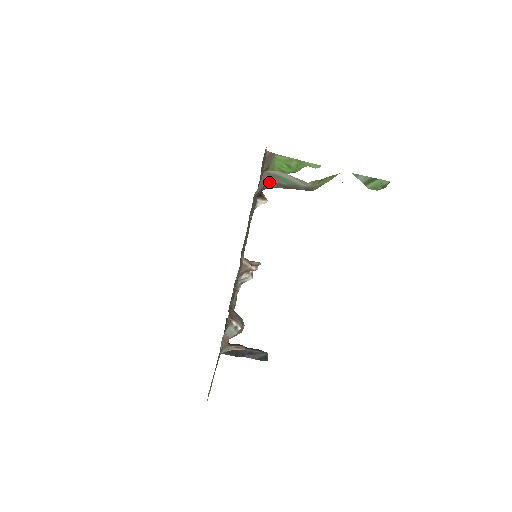
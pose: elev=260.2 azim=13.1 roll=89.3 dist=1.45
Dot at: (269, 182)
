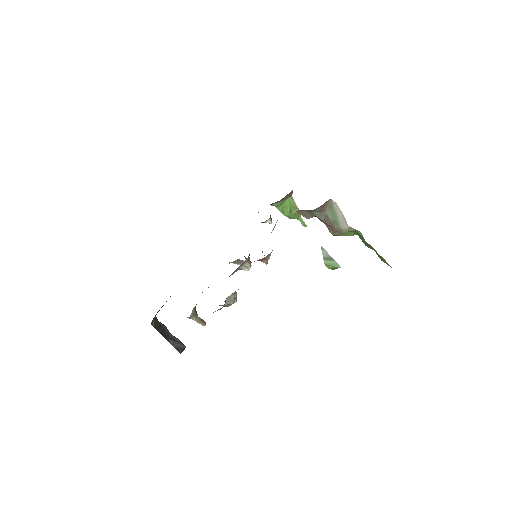
Dot at: (324, 208)
